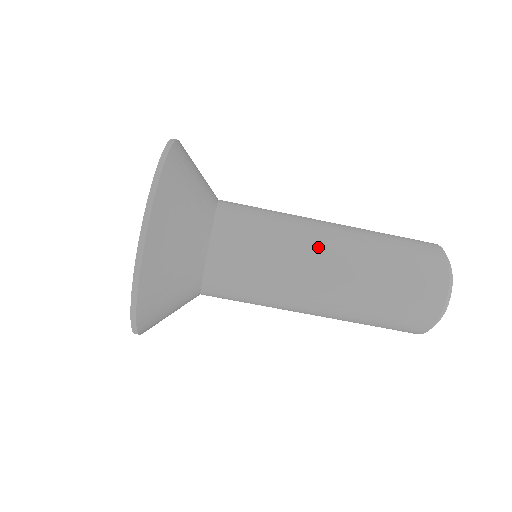
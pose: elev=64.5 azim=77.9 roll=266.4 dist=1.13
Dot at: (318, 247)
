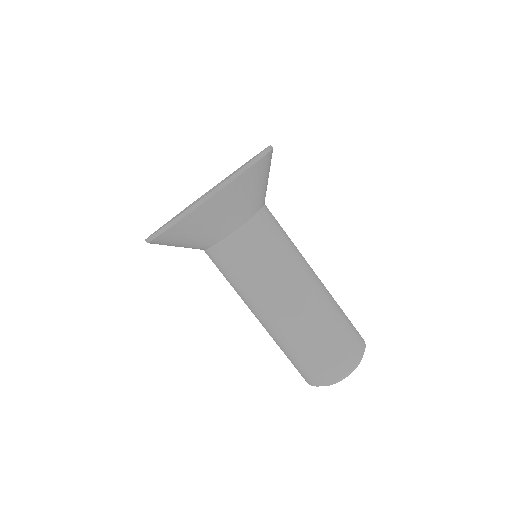
Dot at: (297, 286)
